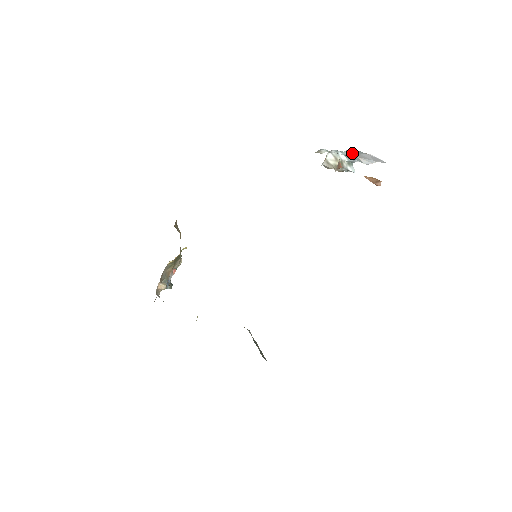
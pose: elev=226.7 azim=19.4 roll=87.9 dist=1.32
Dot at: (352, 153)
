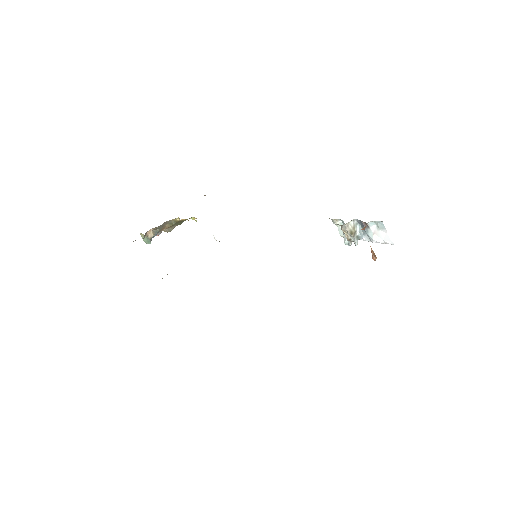
Dot at: (373, 227)
